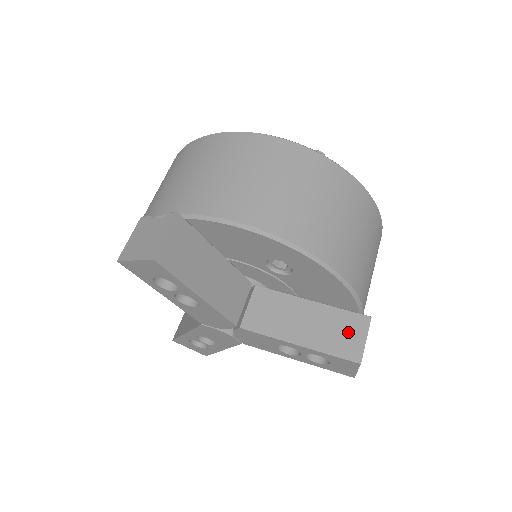
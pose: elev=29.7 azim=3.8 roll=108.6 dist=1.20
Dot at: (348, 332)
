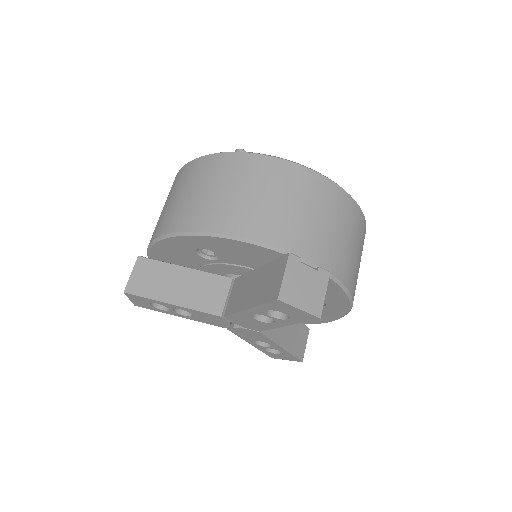
Dot at: (274, 277)
